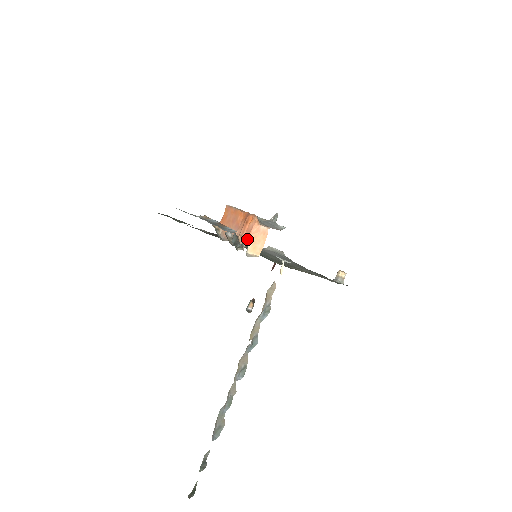
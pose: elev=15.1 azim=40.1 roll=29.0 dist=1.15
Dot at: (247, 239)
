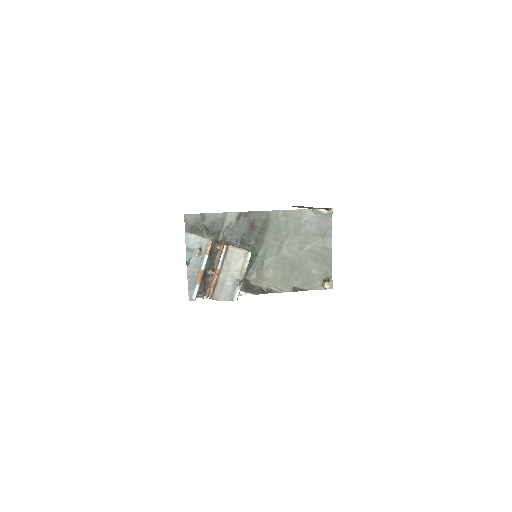
Dot at: (208, 294)
